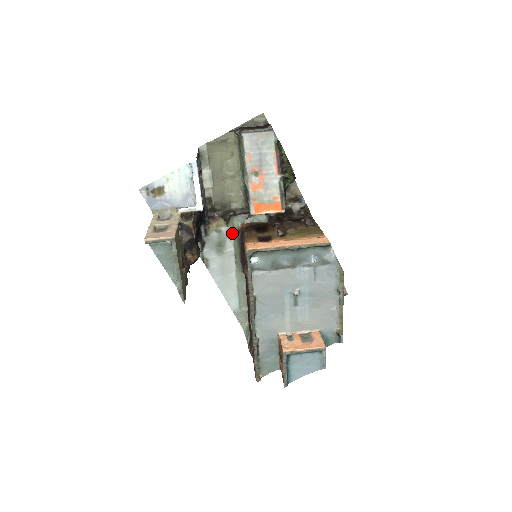
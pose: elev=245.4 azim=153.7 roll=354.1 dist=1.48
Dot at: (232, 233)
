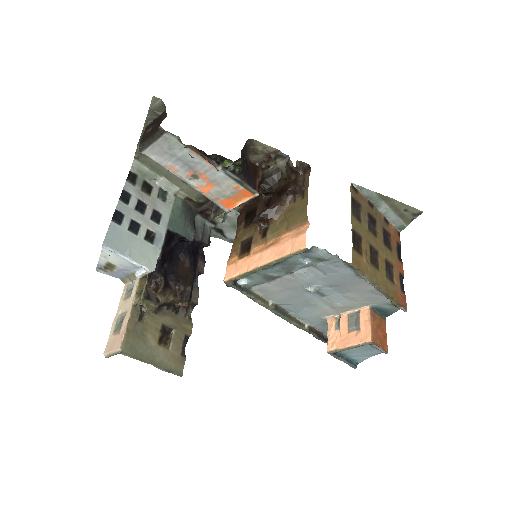
Dot at: (237, 213)
